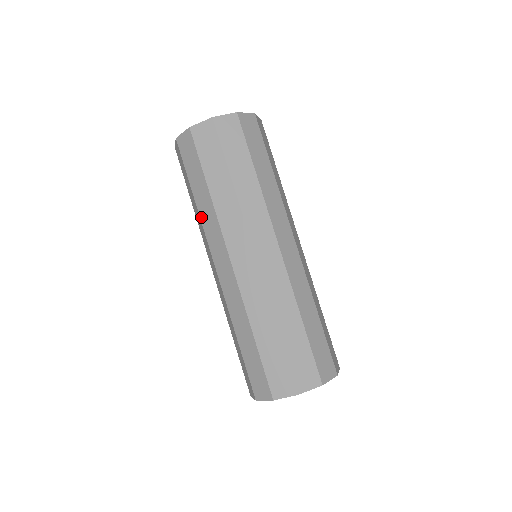
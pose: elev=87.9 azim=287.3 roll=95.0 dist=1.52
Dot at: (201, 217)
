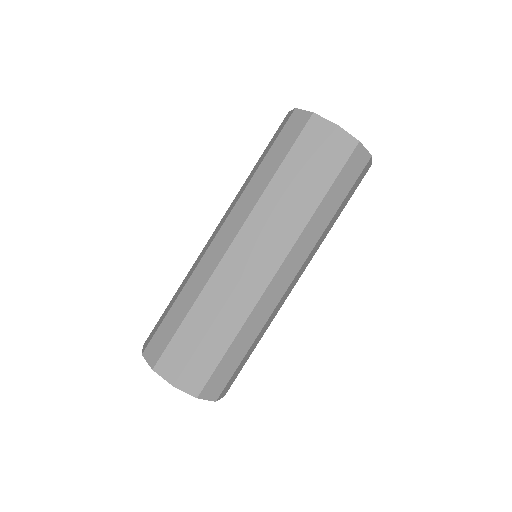
Dot at: (264, 195)
